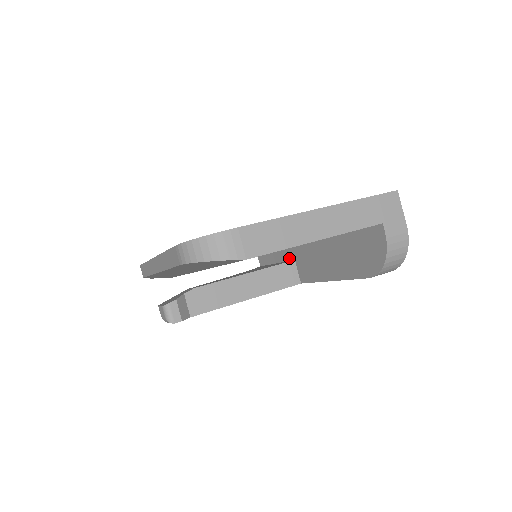
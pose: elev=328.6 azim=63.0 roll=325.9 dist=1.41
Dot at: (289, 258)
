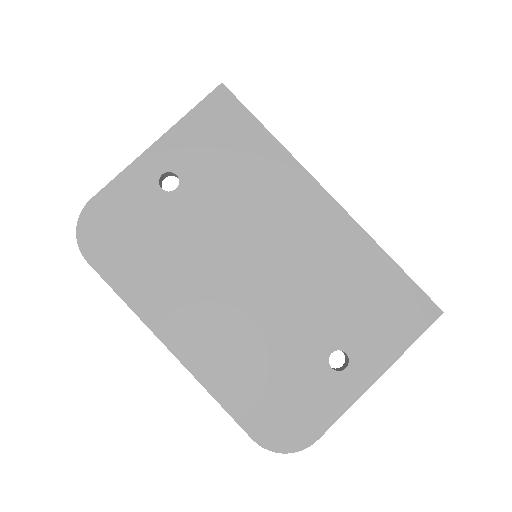
Dot at: occluded
